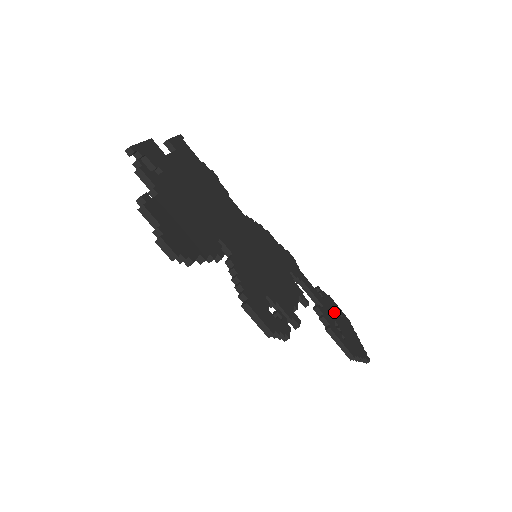
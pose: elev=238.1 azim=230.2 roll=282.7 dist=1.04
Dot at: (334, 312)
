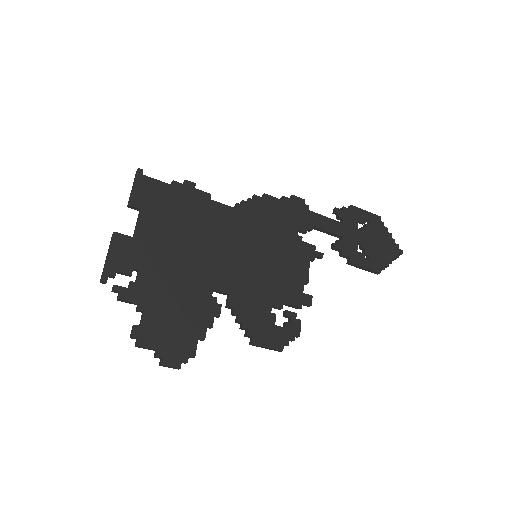
Dot at: (357, 228)
